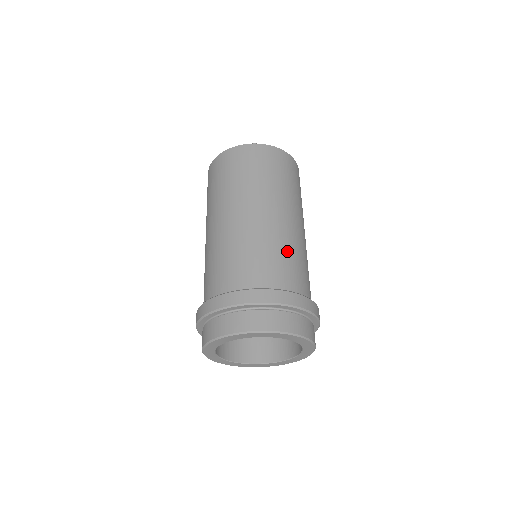
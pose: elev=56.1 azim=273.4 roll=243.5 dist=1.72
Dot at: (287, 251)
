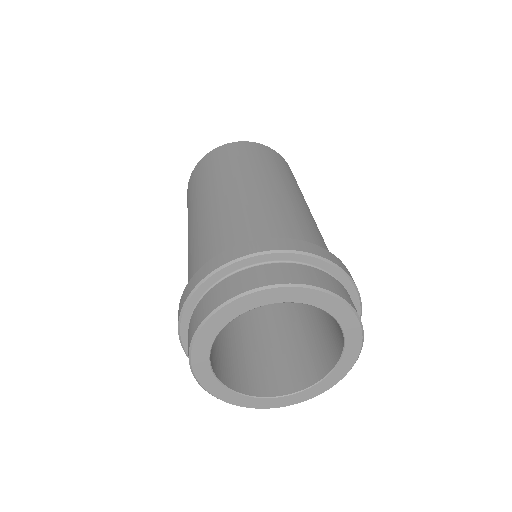
Dot at: (299, 217)
